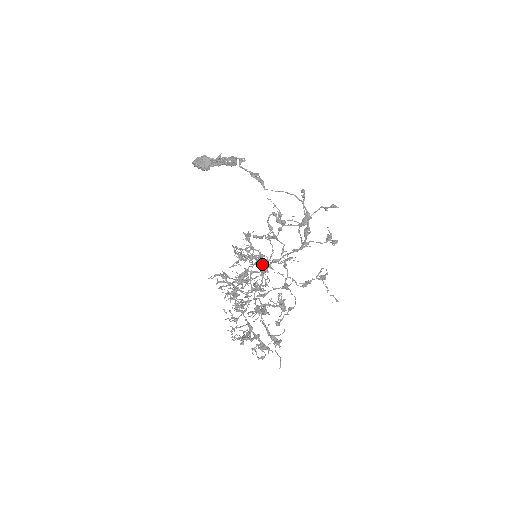
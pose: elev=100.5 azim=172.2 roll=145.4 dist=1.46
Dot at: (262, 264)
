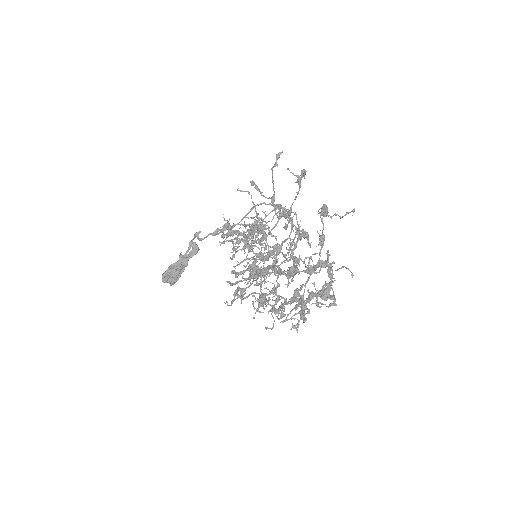
Dot at: (257, 231)
